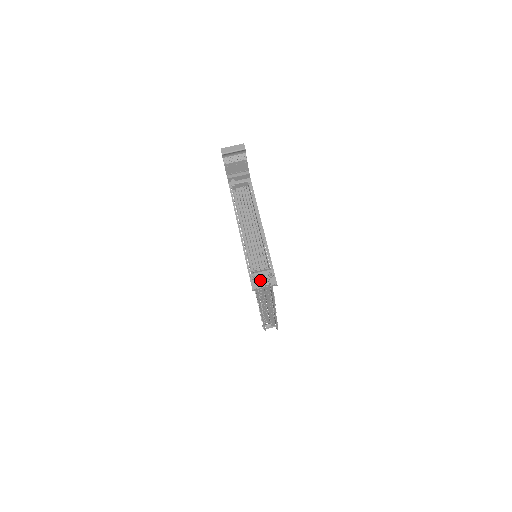
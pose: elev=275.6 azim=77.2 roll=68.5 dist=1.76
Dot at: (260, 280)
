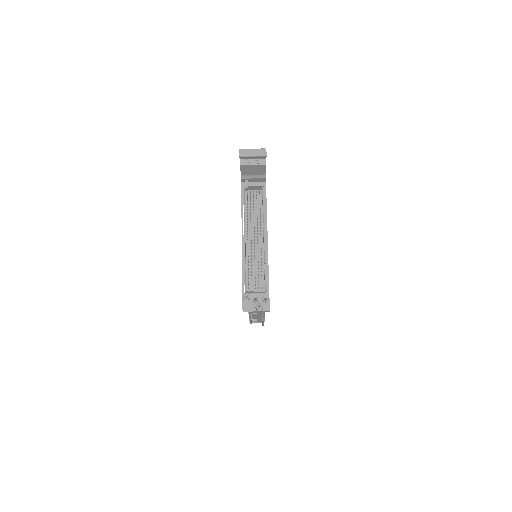
Dot at: (253, 303)
